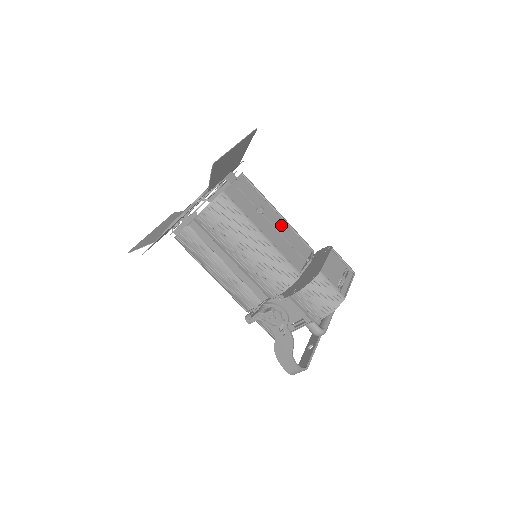
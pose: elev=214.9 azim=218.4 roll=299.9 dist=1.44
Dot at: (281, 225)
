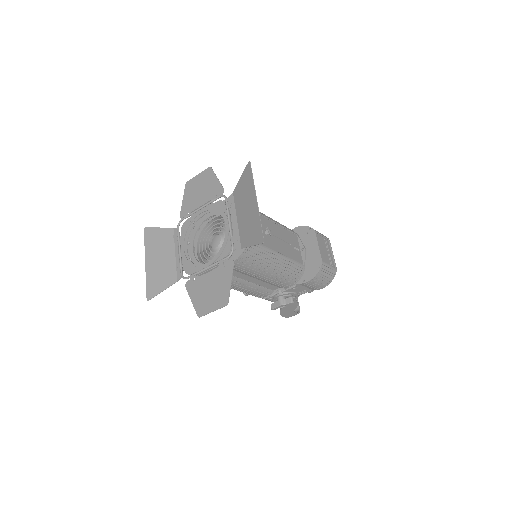
Dot at: (278, 231)
